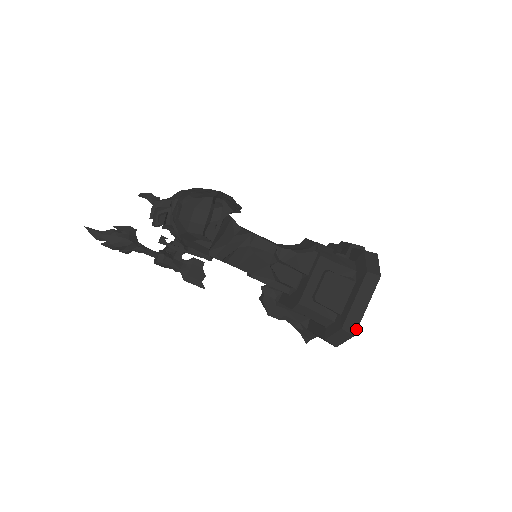
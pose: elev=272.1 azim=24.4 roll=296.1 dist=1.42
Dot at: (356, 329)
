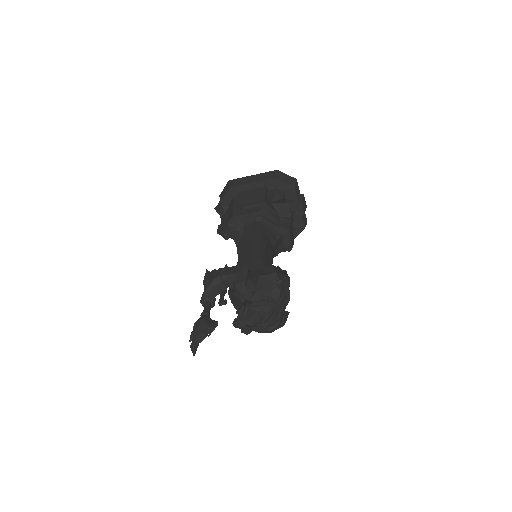
Dot at: occluded
